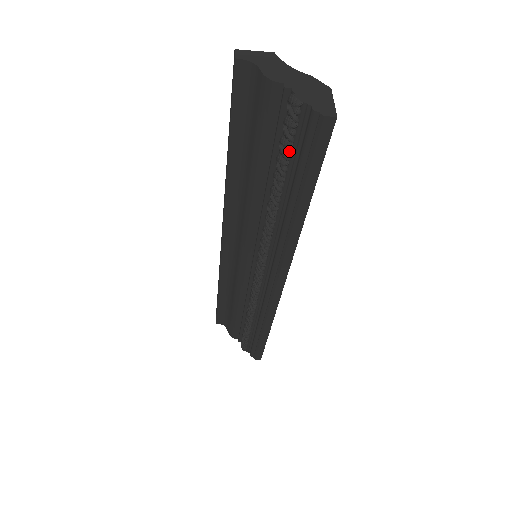
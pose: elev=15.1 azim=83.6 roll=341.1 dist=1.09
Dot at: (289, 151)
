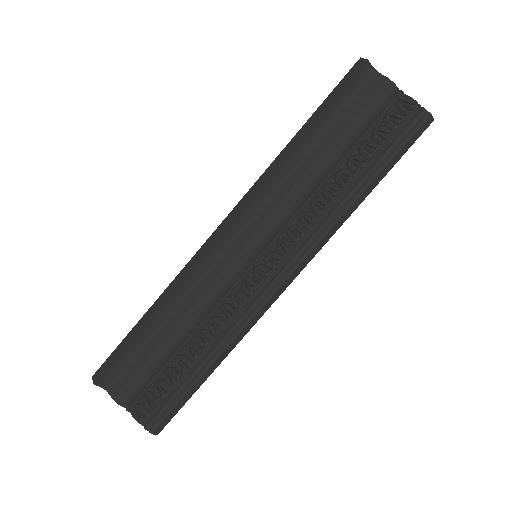
Dot at: (386, 136)
